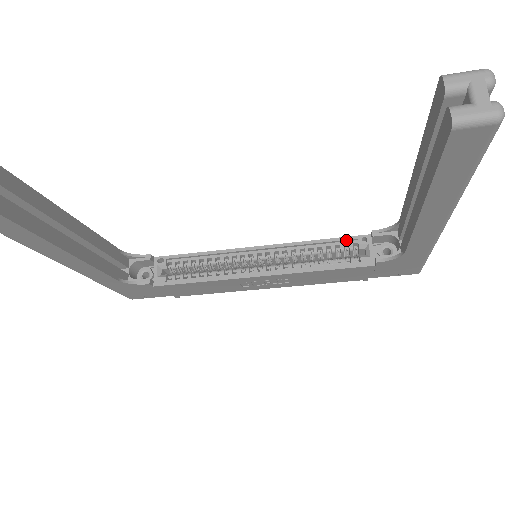
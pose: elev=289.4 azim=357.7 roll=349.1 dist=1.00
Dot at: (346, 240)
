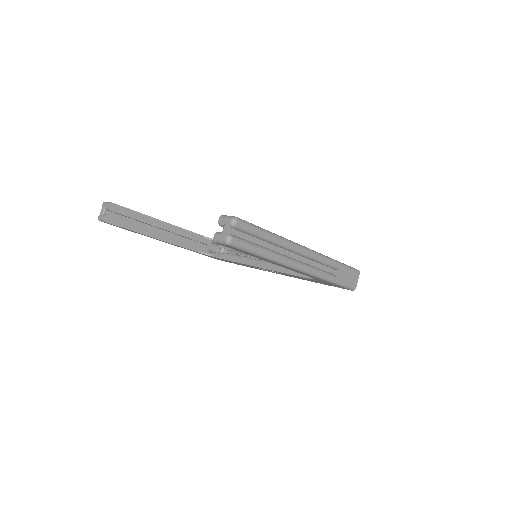
Dot at: occluded
